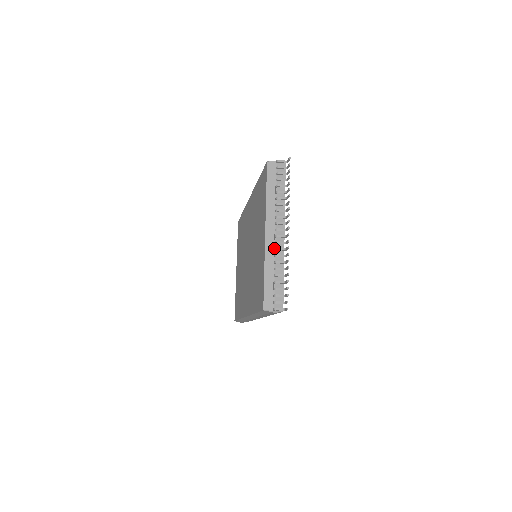
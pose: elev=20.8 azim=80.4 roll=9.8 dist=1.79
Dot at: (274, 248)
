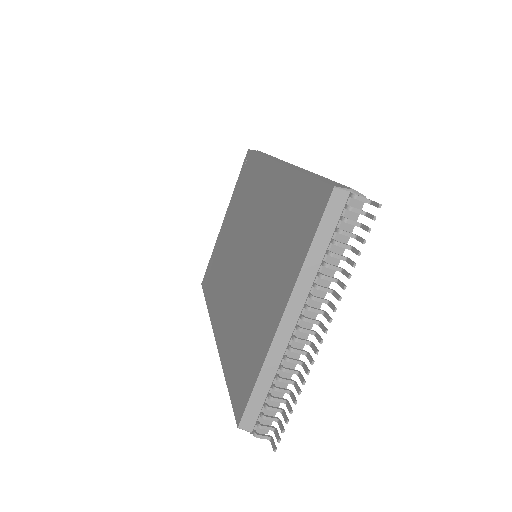
Dot at: (288, 345)
